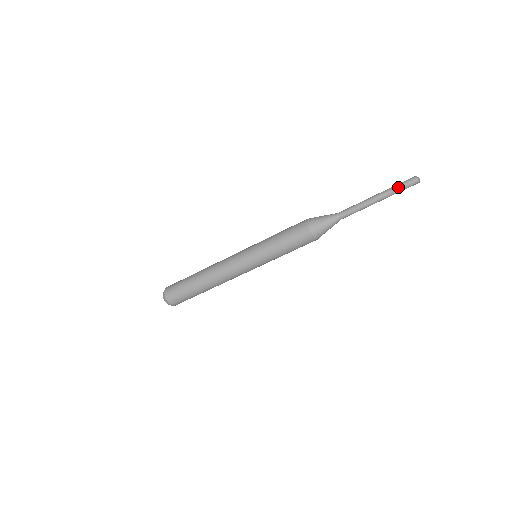
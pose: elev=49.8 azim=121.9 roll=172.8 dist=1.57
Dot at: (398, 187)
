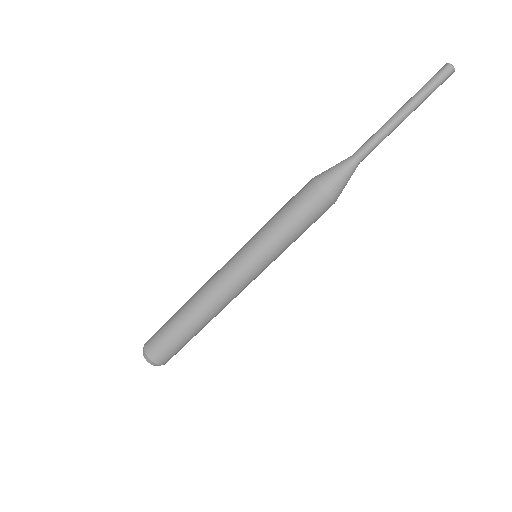
Dot at: (423, 86)
